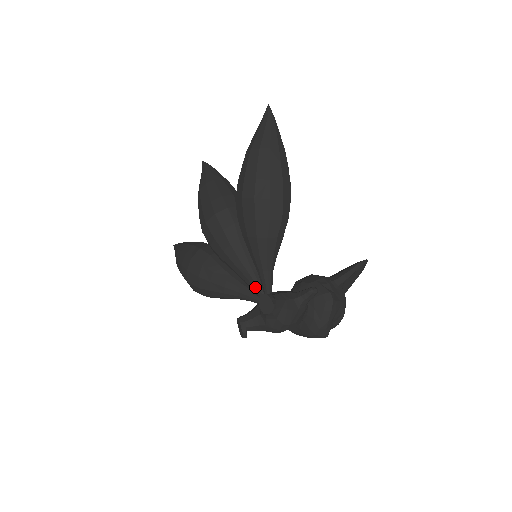
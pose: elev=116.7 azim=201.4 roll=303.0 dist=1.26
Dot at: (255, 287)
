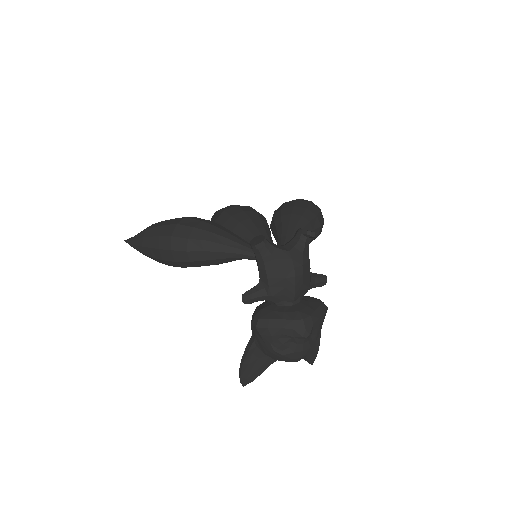
Dot at: occluded
